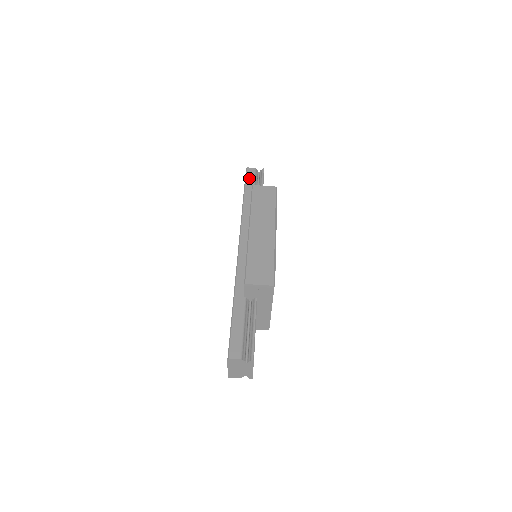
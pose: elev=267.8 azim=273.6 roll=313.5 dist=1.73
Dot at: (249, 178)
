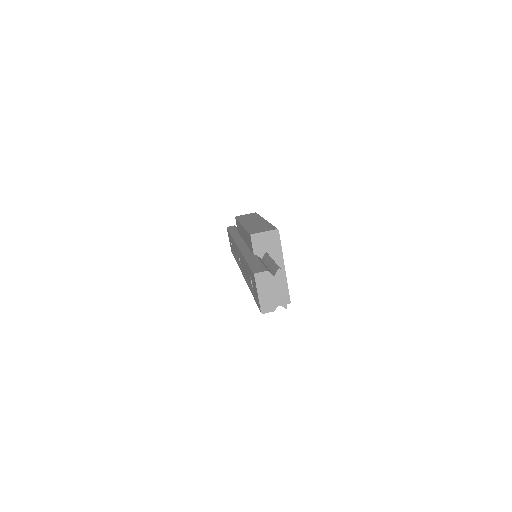
Dot at: (231, 228)
